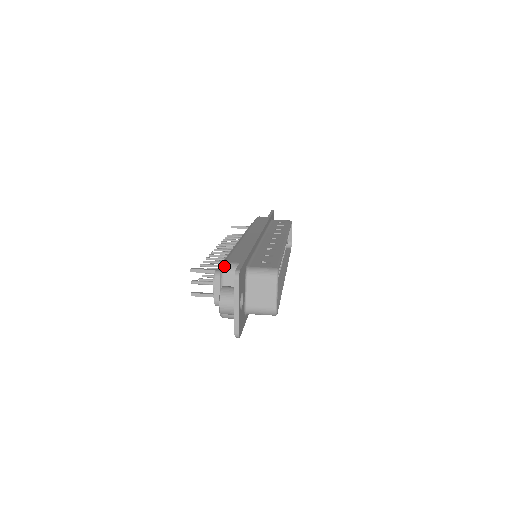
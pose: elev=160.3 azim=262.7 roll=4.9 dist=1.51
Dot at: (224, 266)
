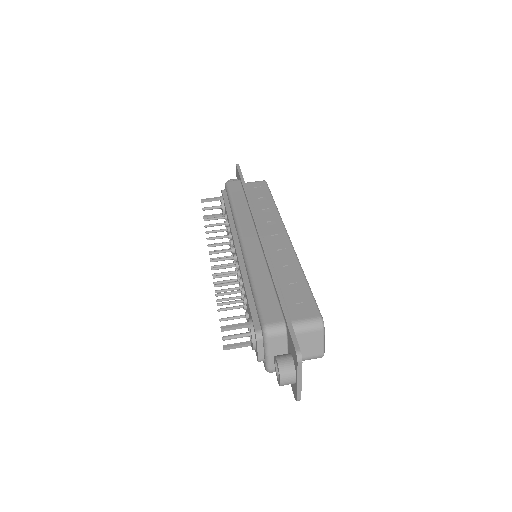
Dot at: (267, 331)
